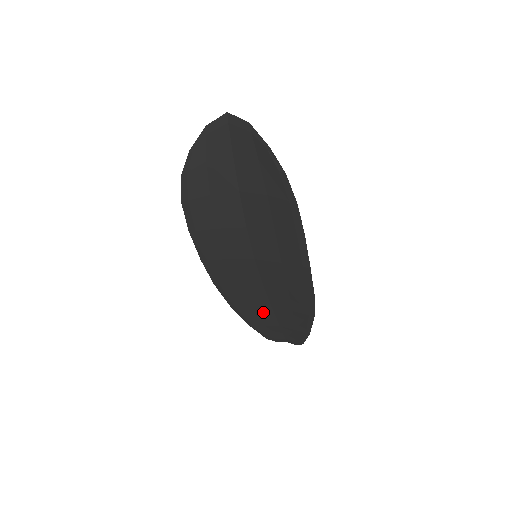
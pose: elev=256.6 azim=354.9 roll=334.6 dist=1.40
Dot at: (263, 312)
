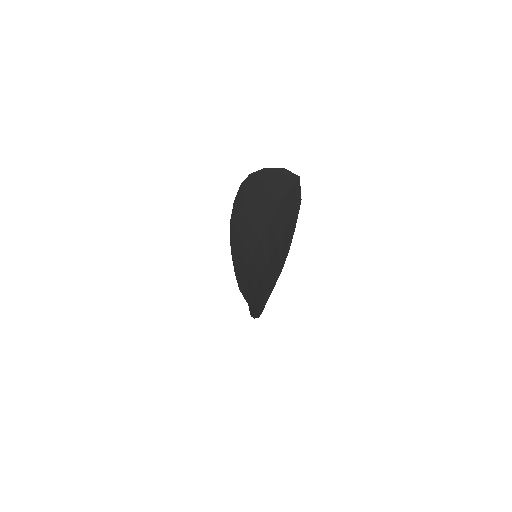
Dot at: (244, 279)
